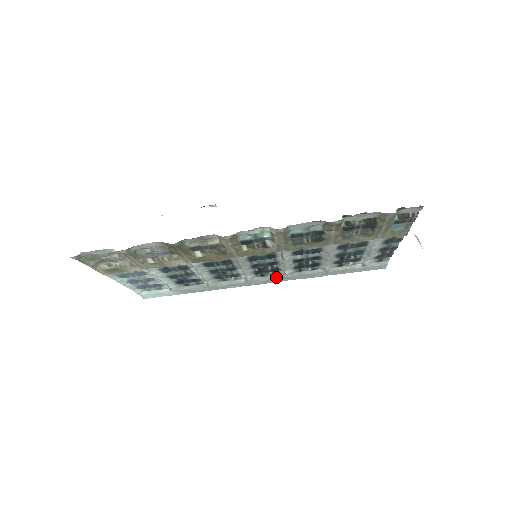
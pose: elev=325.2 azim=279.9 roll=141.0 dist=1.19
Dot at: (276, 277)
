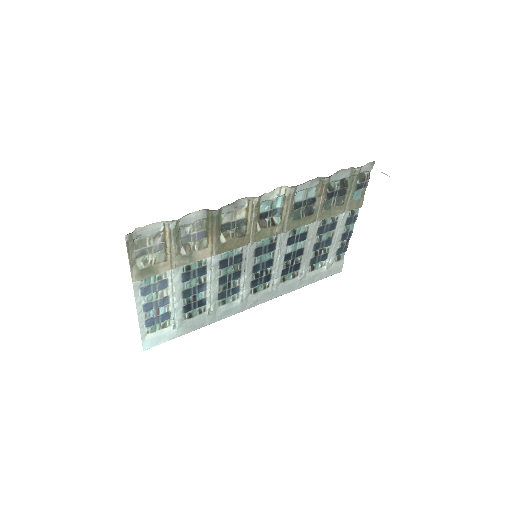
Dot at: (265, 292)
